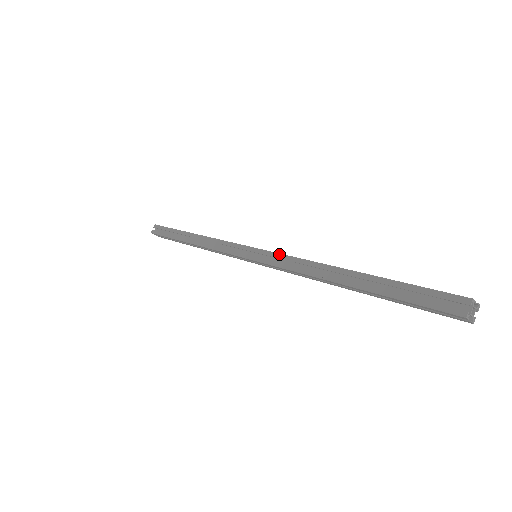
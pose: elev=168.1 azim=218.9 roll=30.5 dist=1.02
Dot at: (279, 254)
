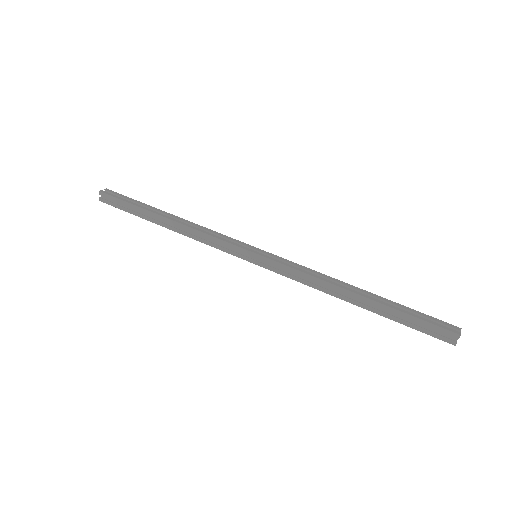
Dot at: (286, 266)
